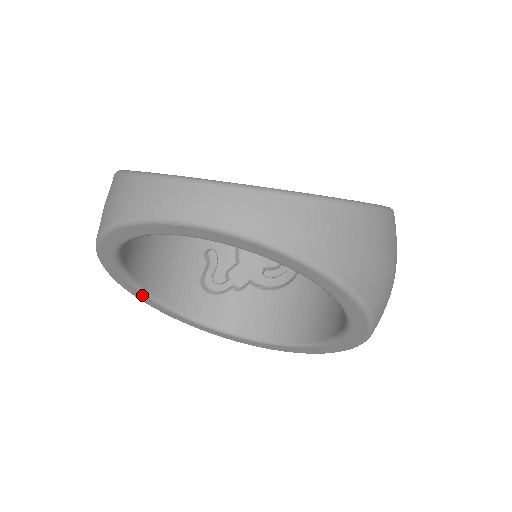
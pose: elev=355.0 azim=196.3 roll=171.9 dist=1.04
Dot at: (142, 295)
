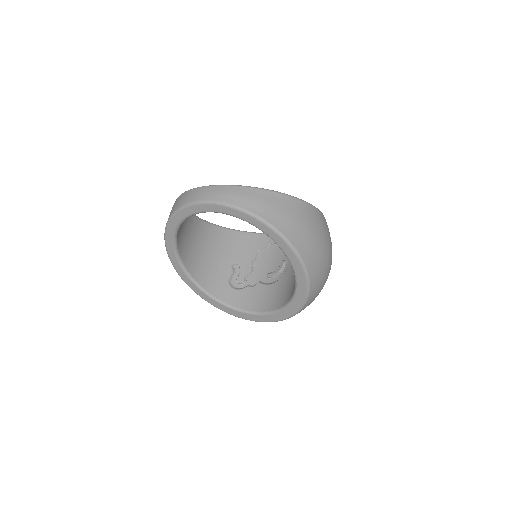
Dot at: (192, 283)
